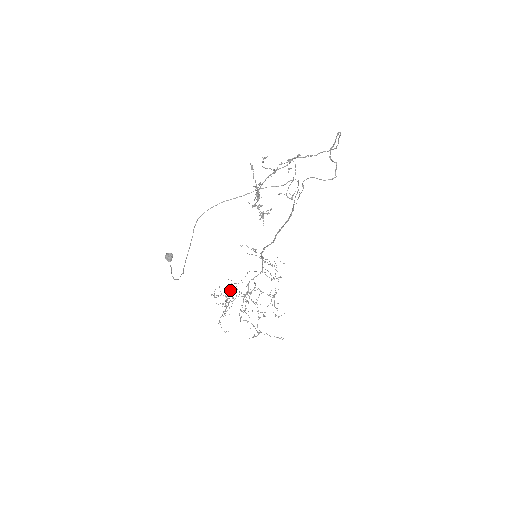
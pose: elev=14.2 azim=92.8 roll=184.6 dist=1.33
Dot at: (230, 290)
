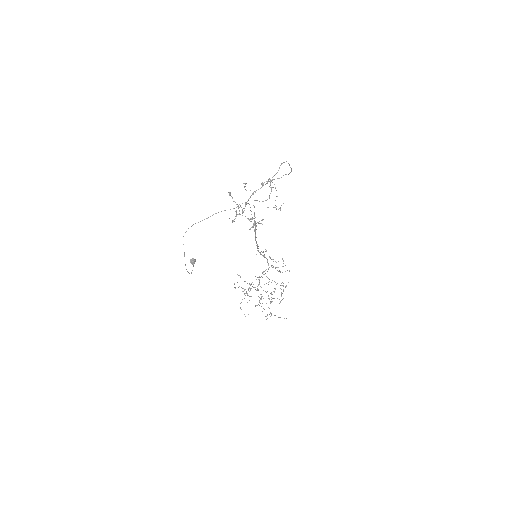
Dot at: (251, 283)
